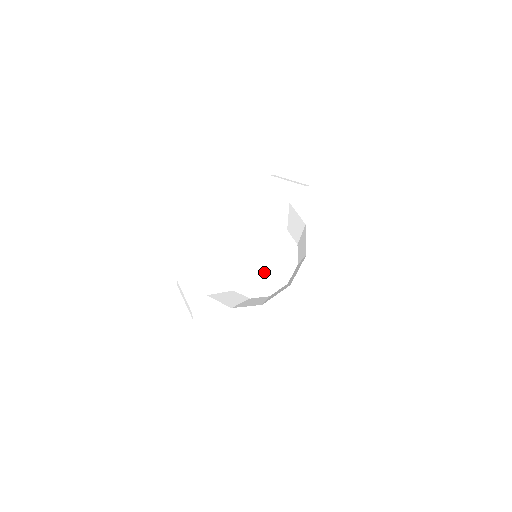
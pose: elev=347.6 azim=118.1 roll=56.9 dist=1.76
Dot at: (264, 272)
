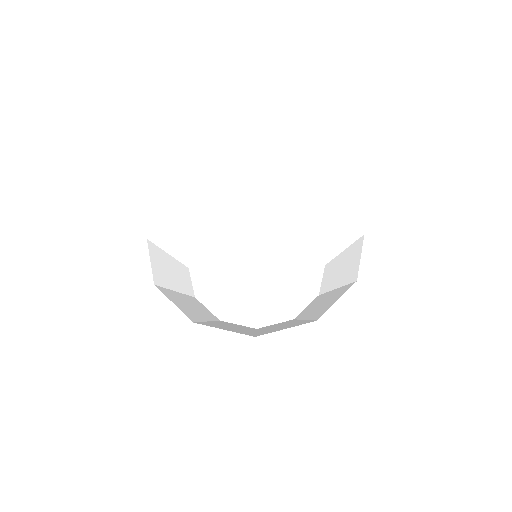
Dot at: (258, 287)
